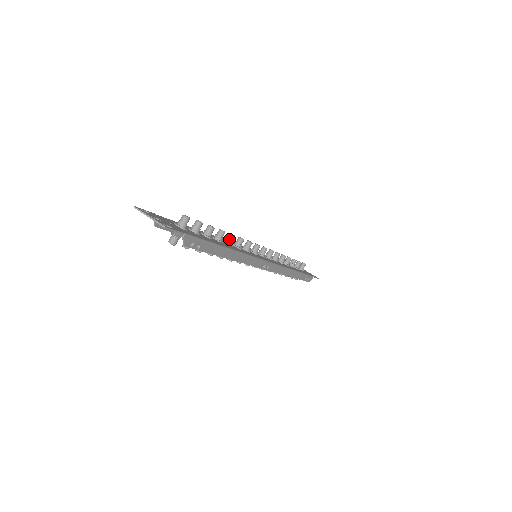
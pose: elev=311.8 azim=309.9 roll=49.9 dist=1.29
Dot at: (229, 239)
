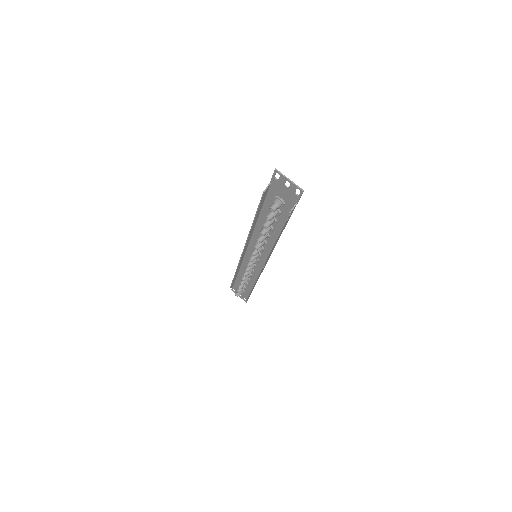
Dot at: occluded
